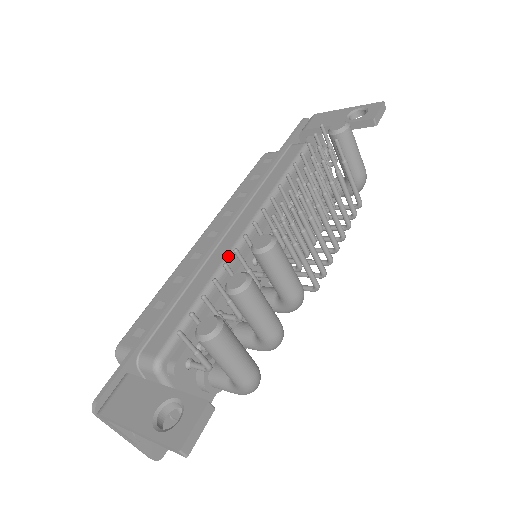
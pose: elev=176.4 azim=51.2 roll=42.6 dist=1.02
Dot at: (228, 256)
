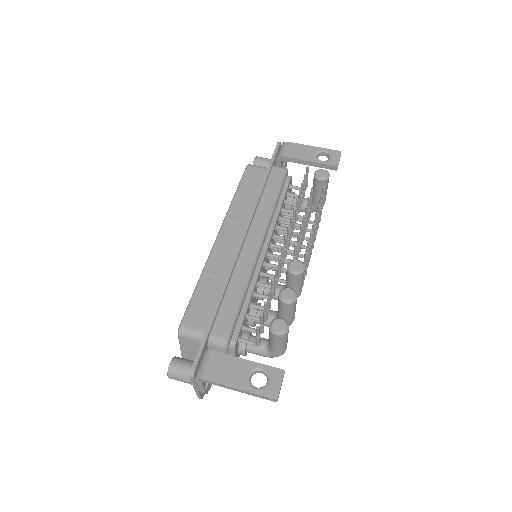
Dot at: (253, 263)
